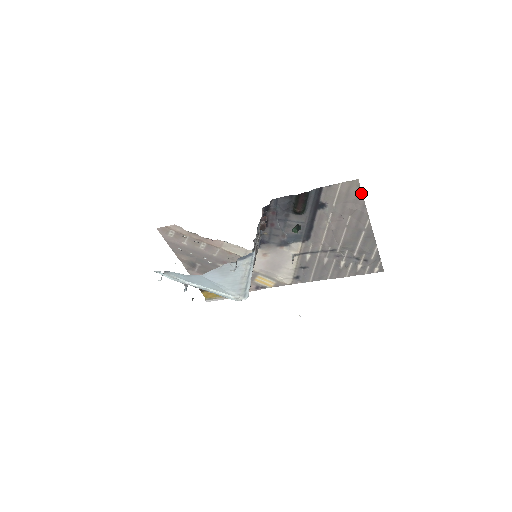
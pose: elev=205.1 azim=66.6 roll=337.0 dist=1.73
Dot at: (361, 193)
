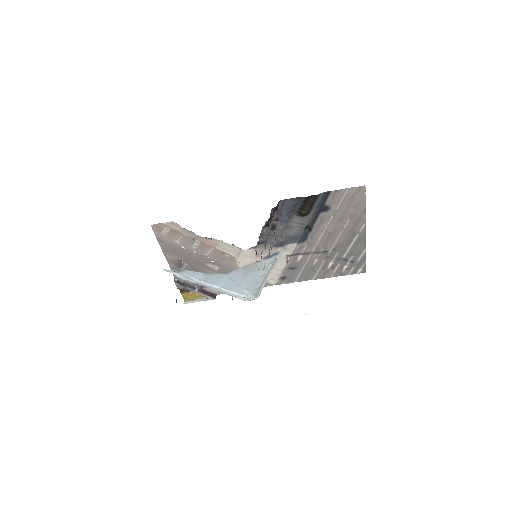
Dot at: (364, 199)
